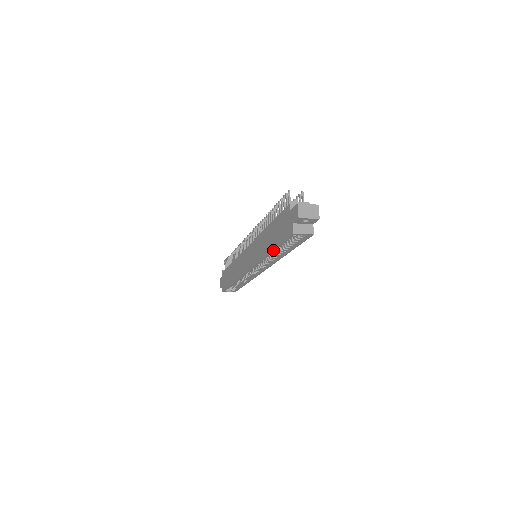
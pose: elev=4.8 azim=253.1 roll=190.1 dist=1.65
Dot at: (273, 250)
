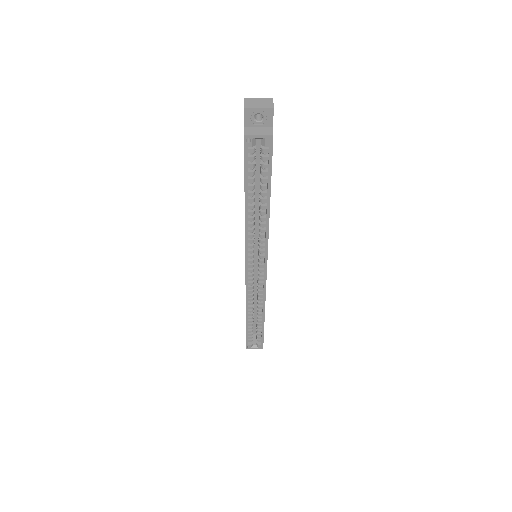
Dot at: (245, 197)
